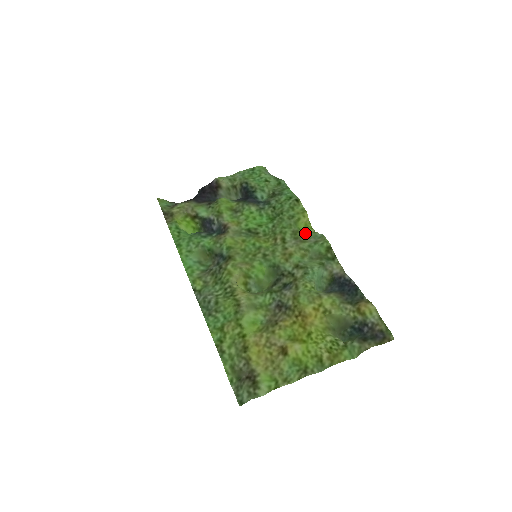
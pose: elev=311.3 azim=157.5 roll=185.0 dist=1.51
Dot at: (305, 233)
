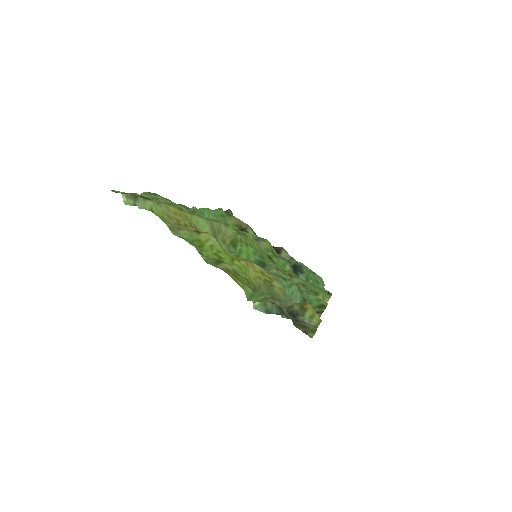
Dot at: occluded
